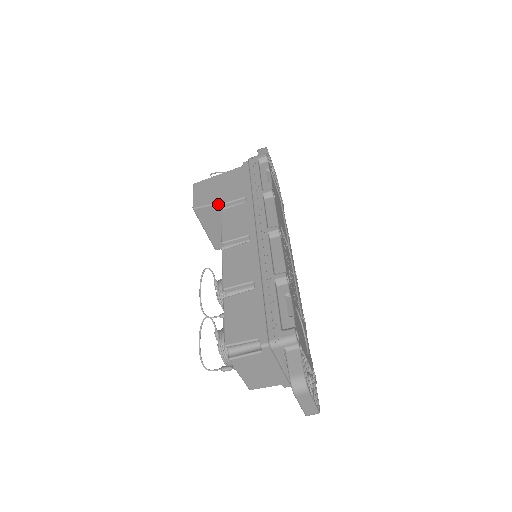
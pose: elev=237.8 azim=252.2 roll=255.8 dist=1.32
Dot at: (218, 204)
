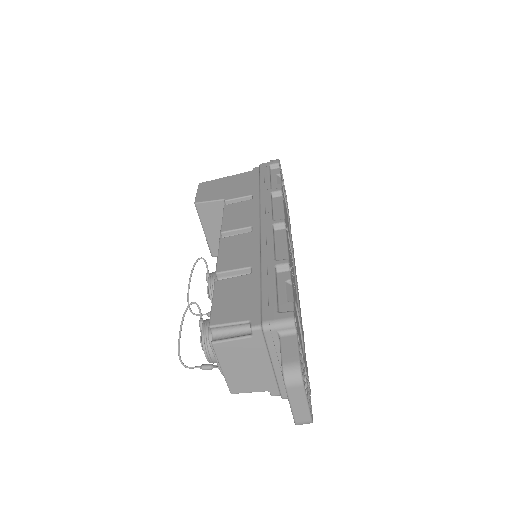
Dot at: (222, 200)
